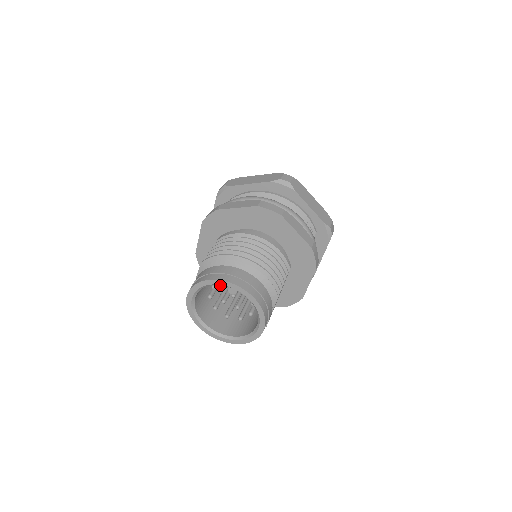
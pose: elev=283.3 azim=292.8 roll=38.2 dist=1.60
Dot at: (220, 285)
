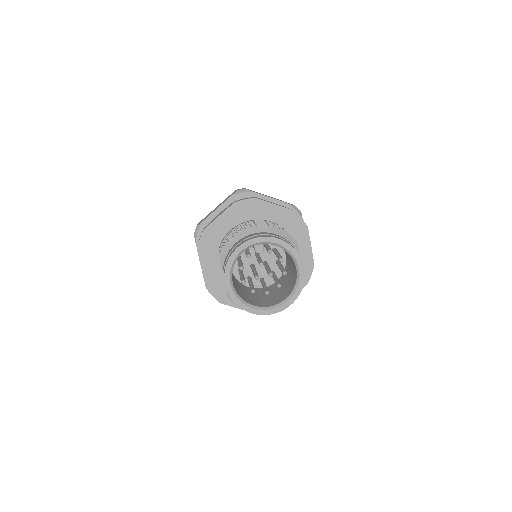
Dot at: (243, 288)
